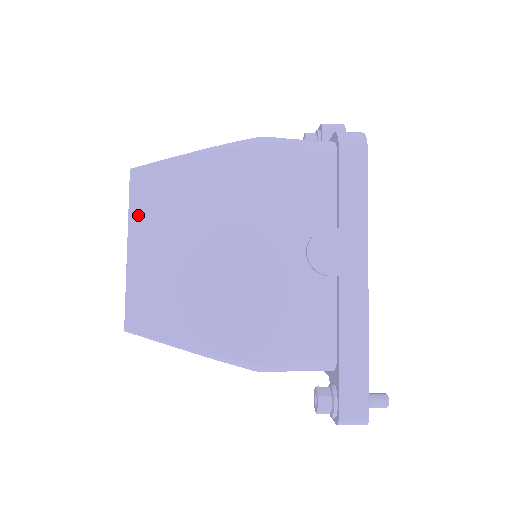
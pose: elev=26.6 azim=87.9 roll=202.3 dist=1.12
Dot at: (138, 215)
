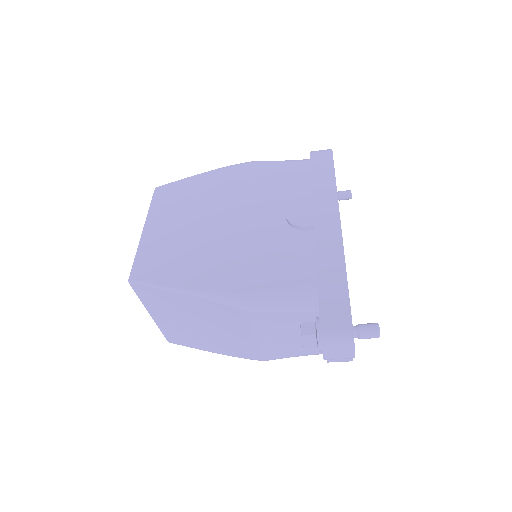
Dot at: (155, 210)
